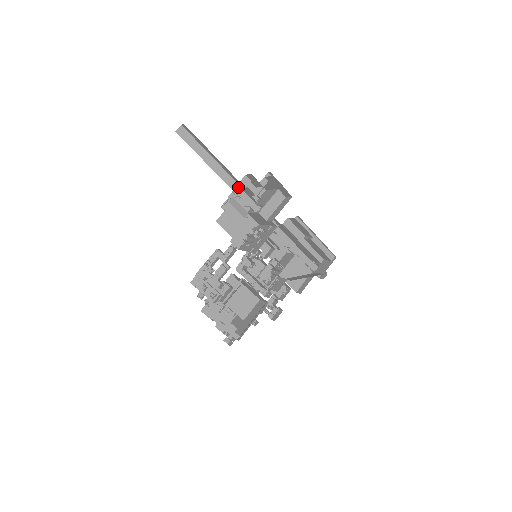
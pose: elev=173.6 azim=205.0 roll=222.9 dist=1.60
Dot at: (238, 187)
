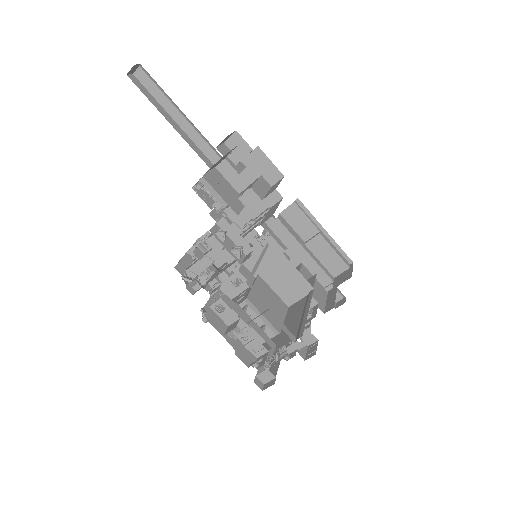
Dot at: (219, 149)
